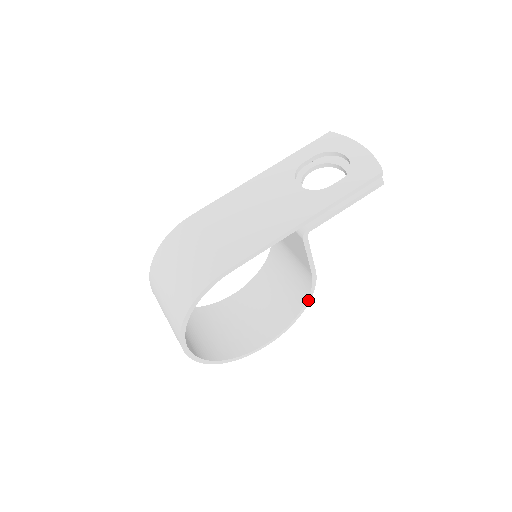
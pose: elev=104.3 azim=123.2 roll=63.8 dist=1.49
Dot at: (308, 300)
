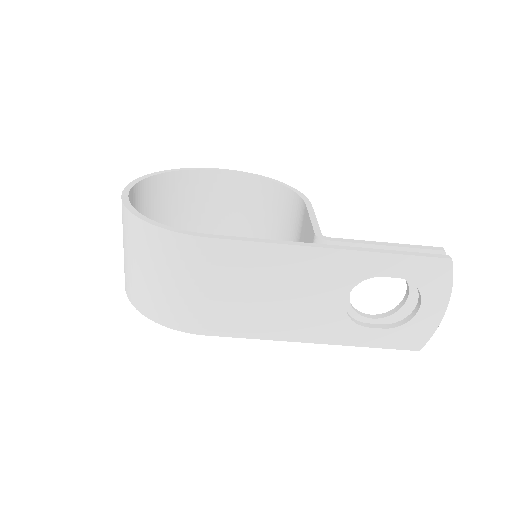
Dot at: occluded
